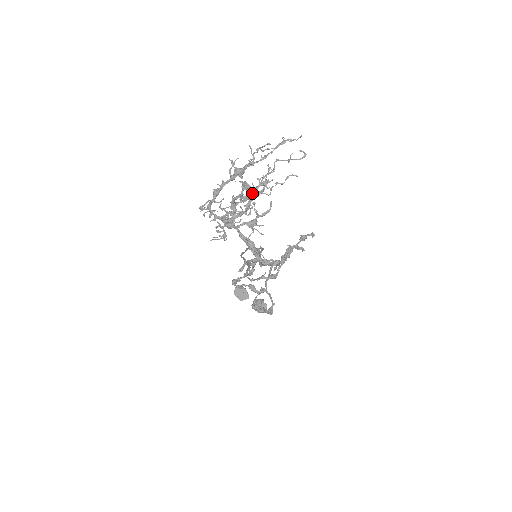
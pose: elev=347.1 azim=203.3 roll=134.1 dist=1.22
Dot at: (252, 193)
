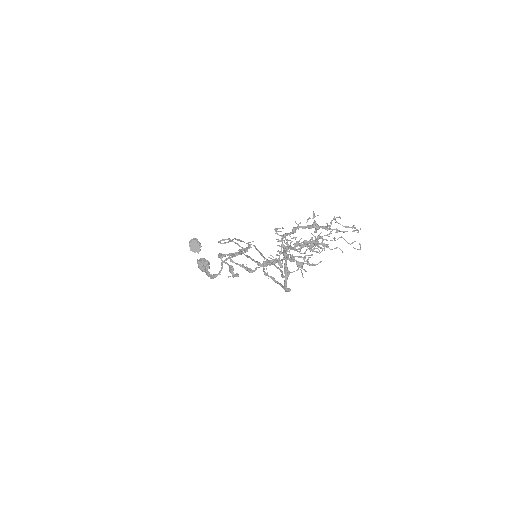
Dot at: (313, 245)
